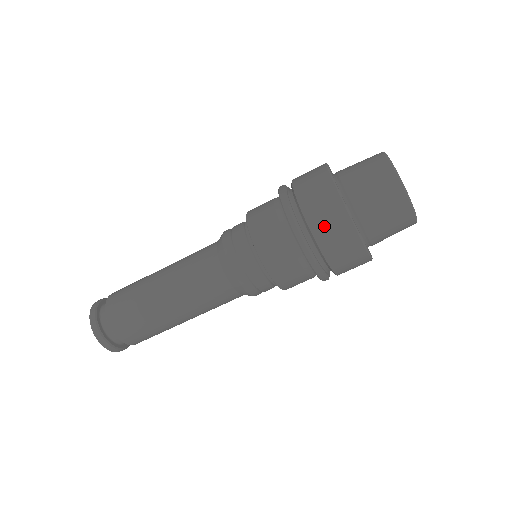
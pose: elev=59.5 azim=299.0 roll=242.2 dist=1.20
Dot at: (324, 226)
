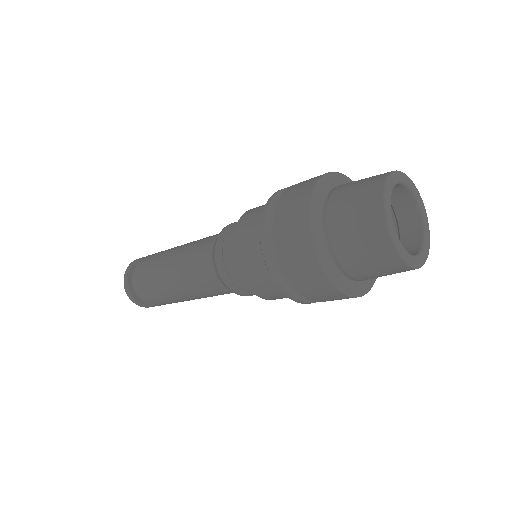
Dot at: (301, 279)
